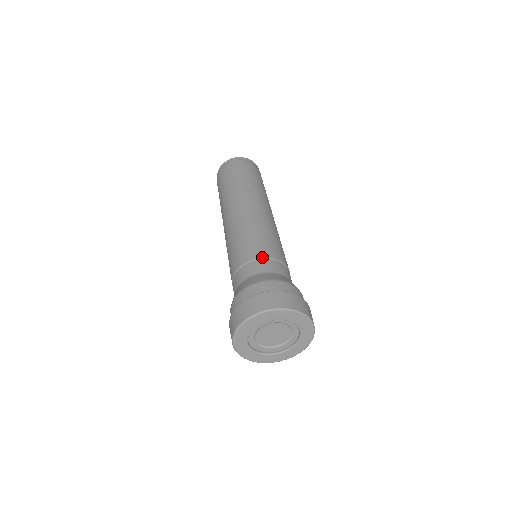
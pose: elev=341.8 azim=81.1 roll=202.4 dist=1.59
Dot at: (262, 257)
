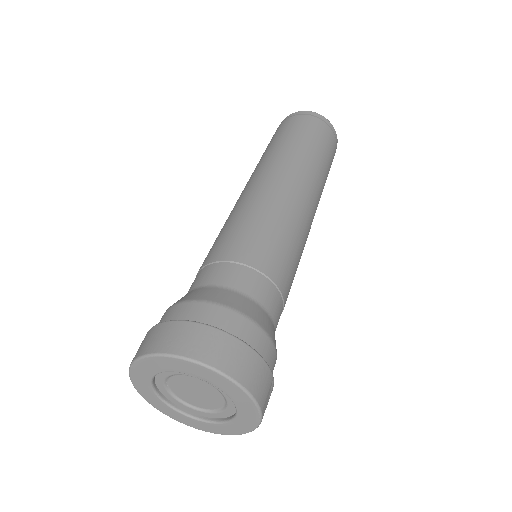
Dot at: (221, 259)
